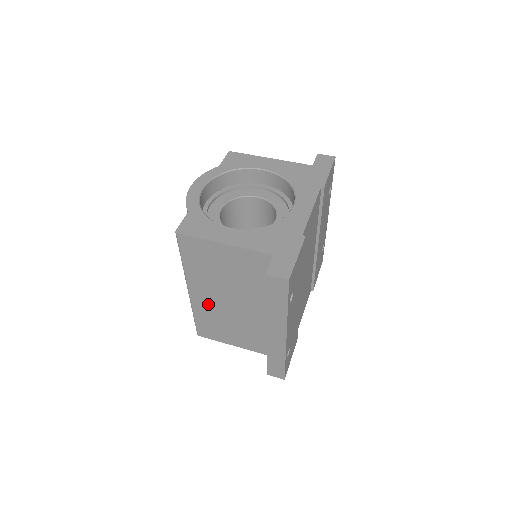
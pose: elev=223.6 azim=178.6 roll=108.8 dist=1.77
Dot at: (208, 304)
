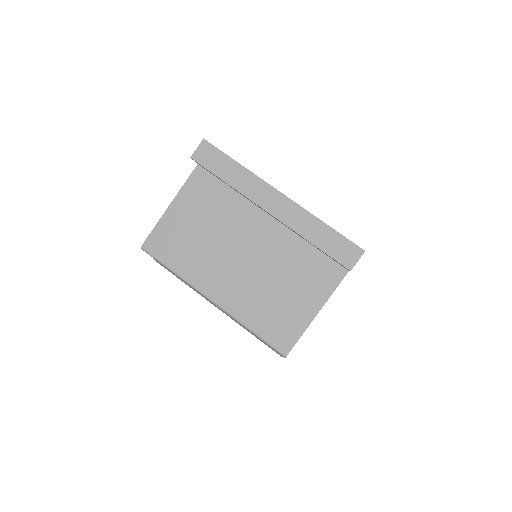
Dot at: (237, 291)
